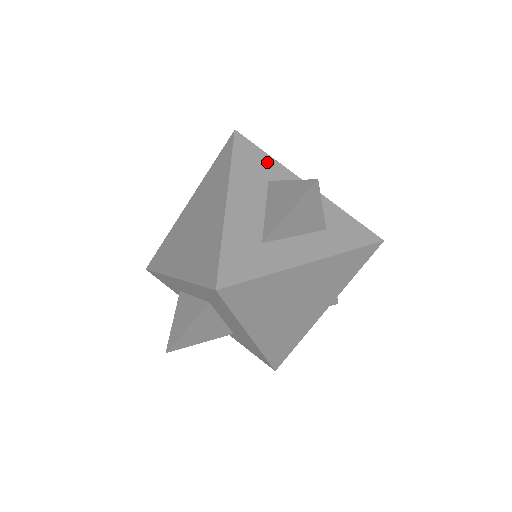
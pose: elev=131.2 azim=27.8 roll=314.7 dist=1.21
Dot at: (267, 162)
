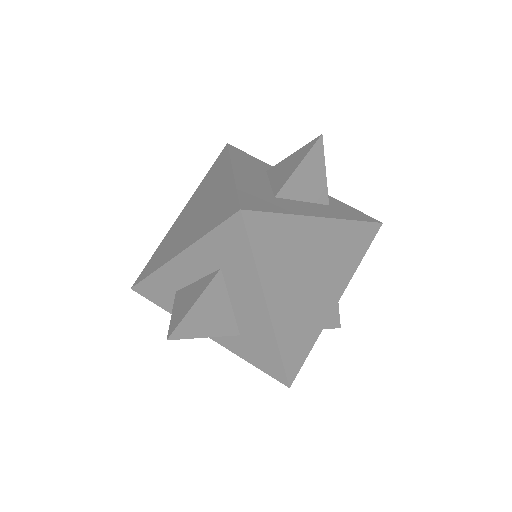
Dot at: (261, 163)
